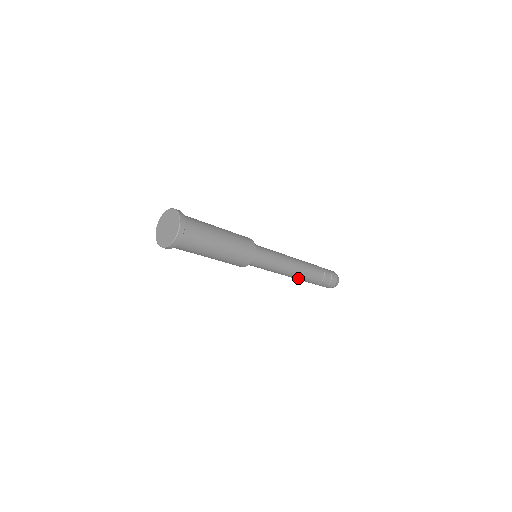
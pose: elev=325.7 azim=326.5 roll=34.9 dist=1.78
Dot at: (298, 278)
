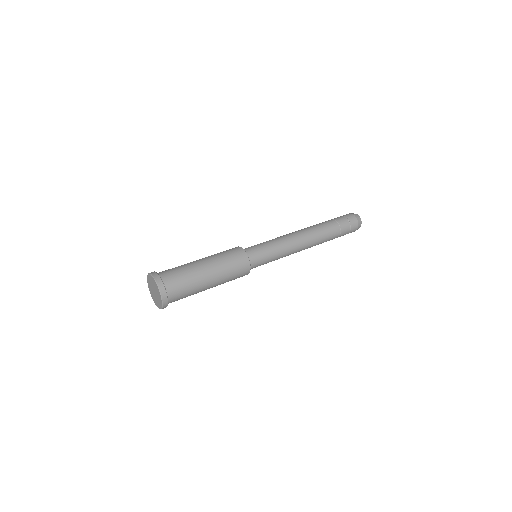
Dot at: occluded
